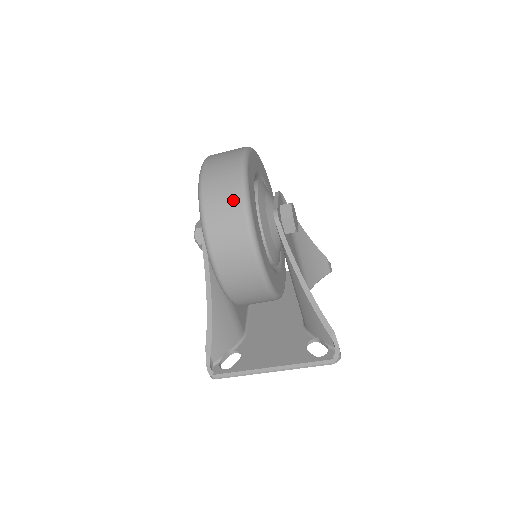
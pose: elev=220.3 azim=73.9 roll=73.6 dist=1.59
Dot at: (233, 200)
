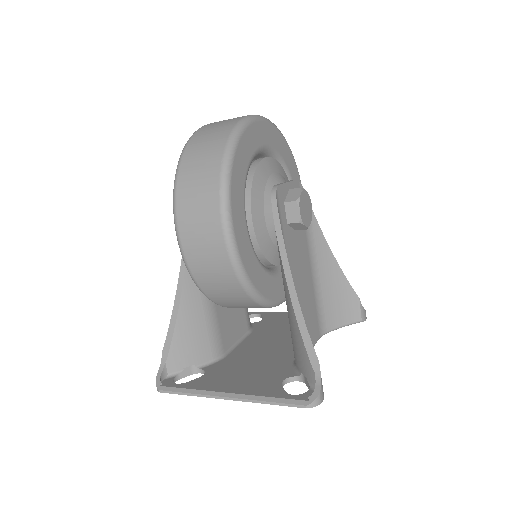
Dot at: (216, 146)
